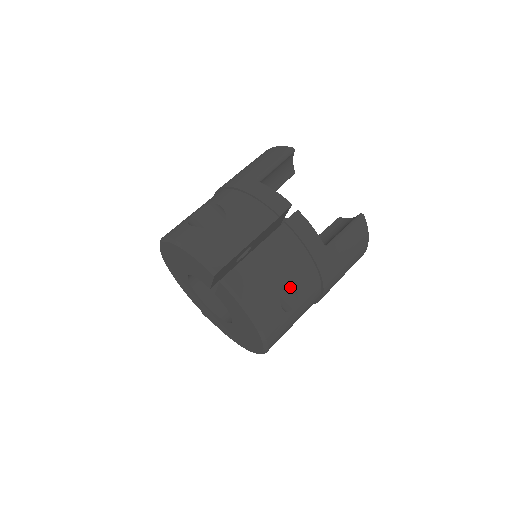
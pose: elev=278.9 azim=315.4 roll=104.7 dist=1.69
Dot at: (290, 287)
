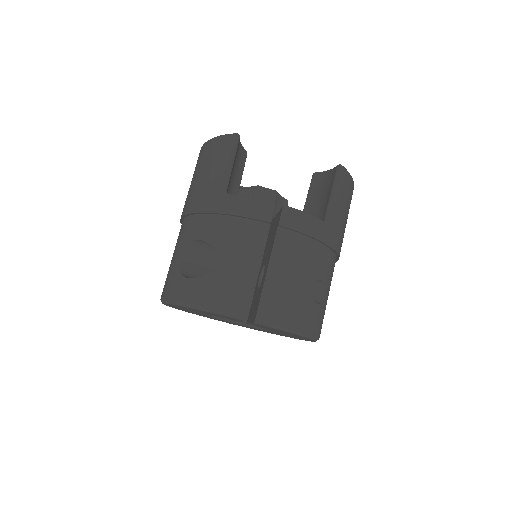
Dot at: occluded
